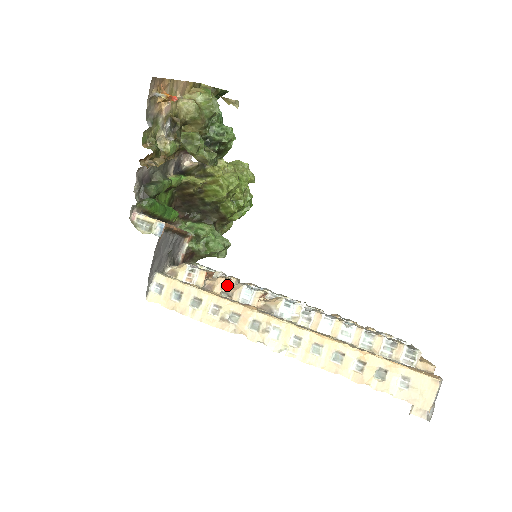
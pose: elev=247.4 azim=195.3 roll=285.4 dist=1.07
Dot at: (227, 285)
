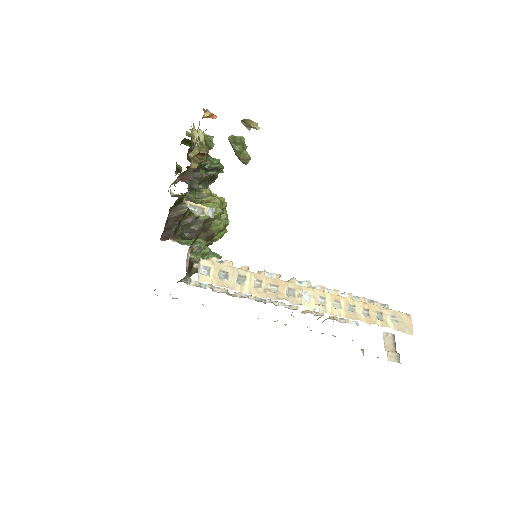
Dot at: occluded
